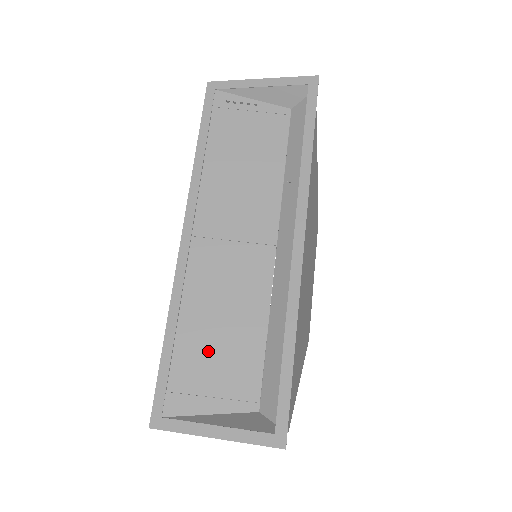
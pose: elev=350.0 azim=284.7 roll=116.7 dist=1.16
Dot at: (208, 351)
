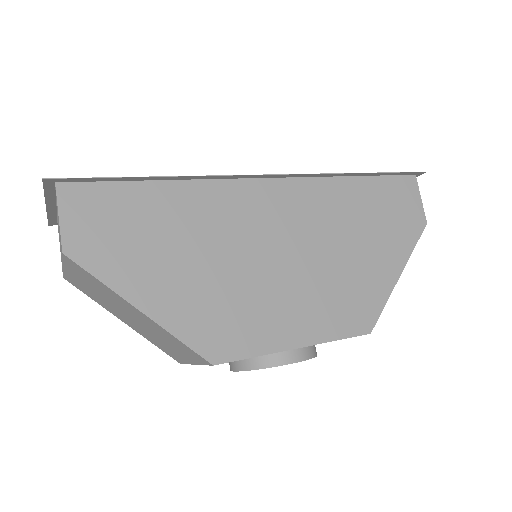
Dot at: occluded
